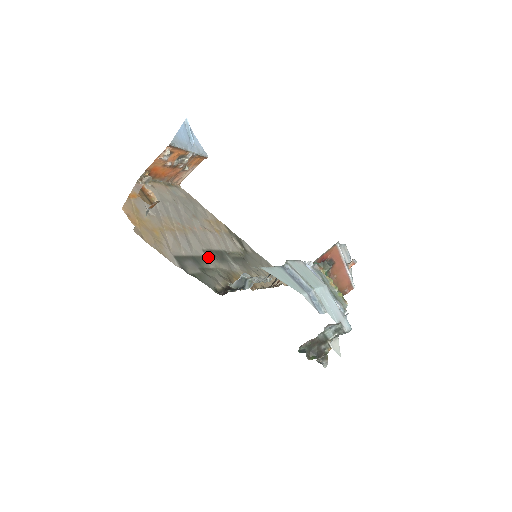
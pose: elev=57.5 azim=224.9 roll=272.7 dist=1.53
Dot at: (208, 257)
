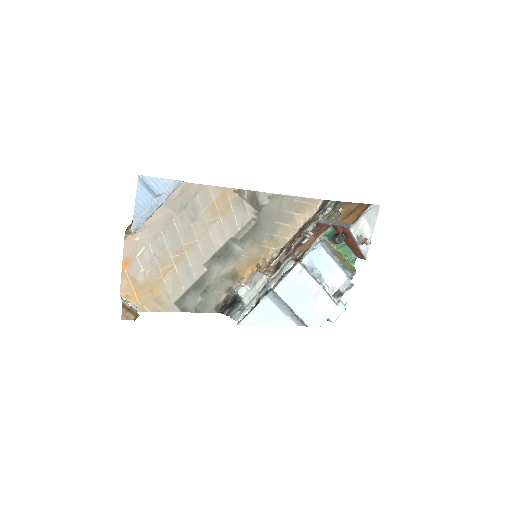
Dot at: (210, 270)
